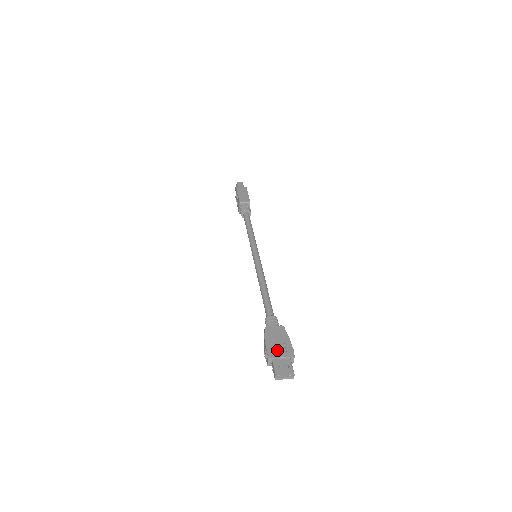
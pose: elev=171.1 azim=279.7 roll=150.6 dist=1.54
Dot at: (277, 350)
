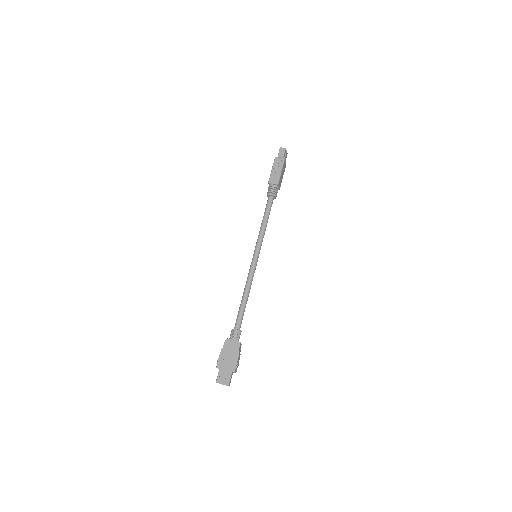
Dot at: (225, 363)
